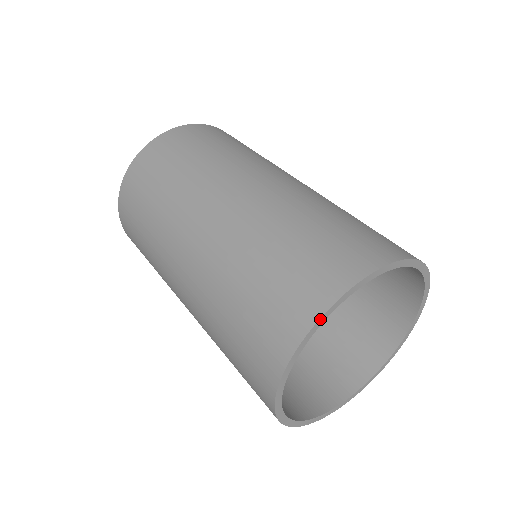
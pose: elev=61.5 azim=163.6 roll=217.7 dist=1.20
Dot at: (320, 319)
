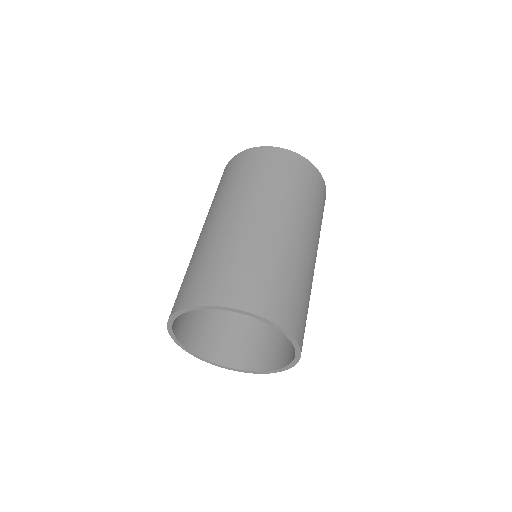
Dot at: (169, 319)
